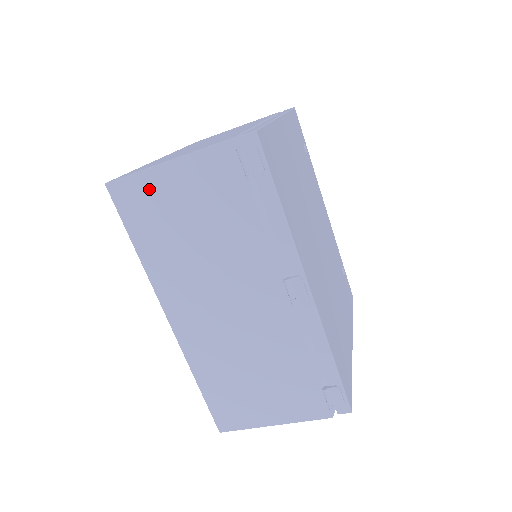
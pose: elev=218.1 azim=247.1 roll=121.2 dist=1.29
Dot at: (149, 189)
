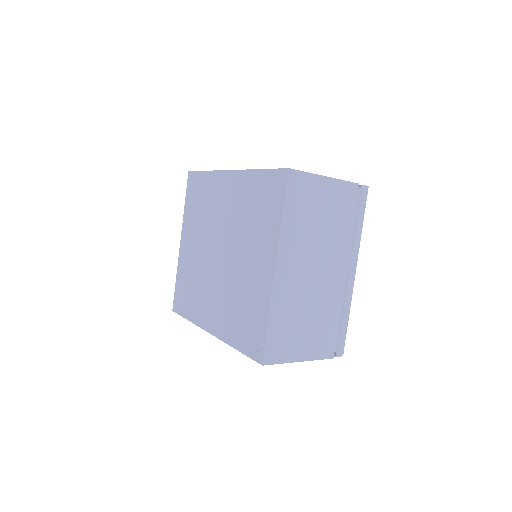
Dot at: occluded
